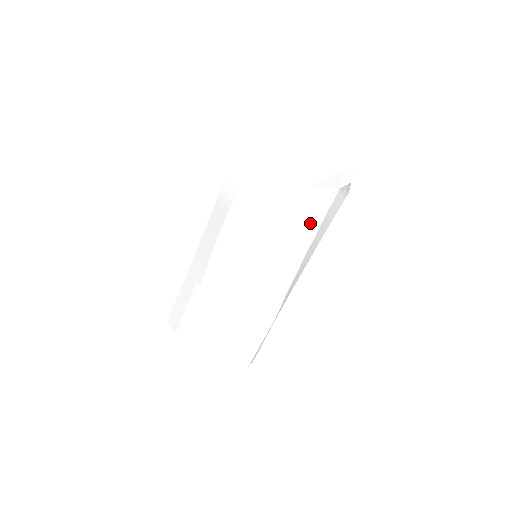
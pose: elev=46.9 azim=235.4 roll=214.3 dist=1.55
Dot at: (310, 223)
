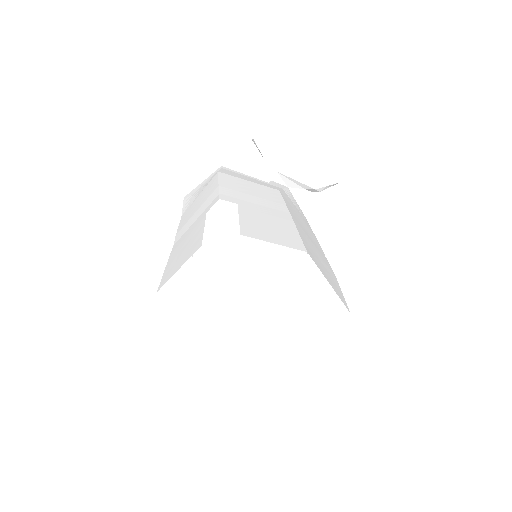
Dot at: (302, 216)
